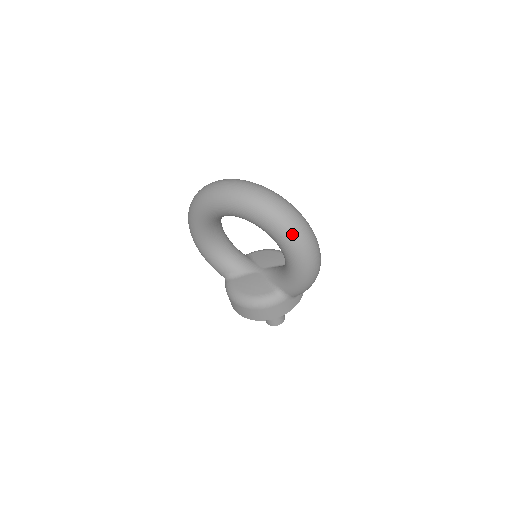
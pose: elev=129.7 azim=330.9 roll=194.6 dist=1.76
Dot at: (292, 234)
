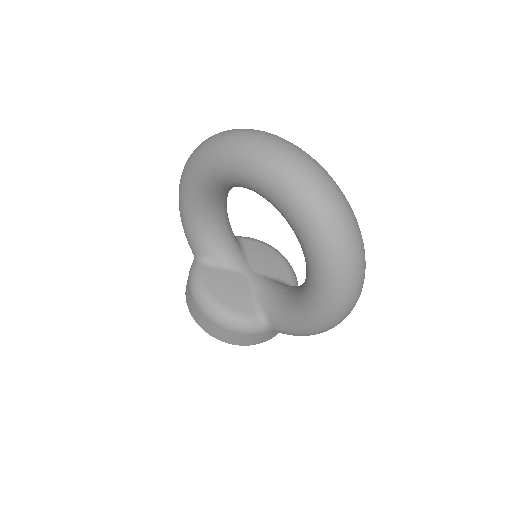
Dot at: (342, 277)
